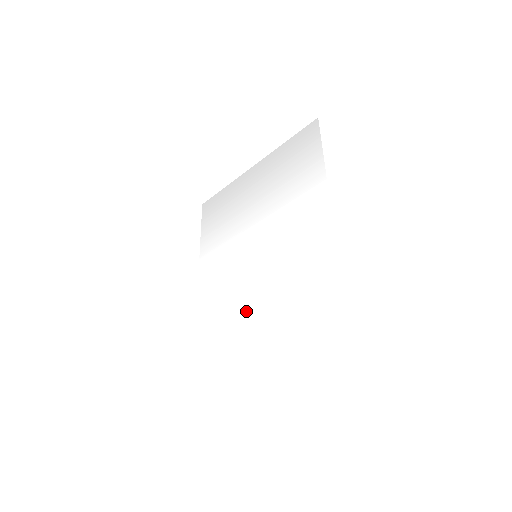
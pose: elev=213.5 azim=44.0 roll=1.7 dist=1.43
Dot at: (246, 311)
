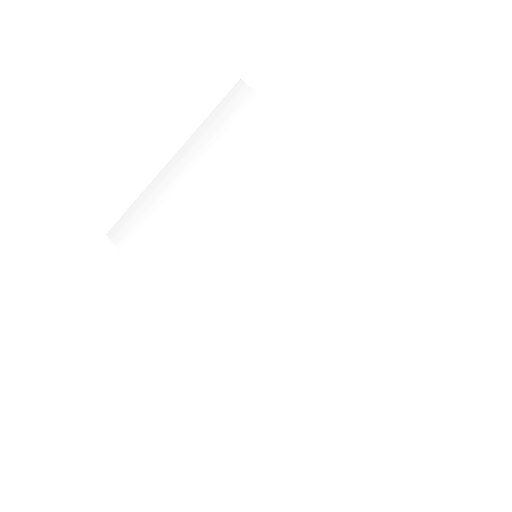
Dot at: (287, 319)
